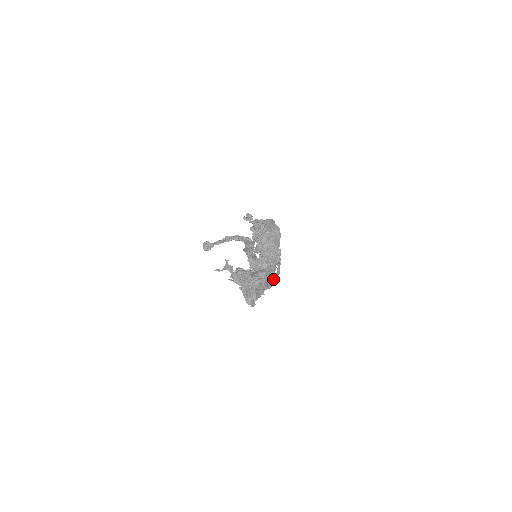
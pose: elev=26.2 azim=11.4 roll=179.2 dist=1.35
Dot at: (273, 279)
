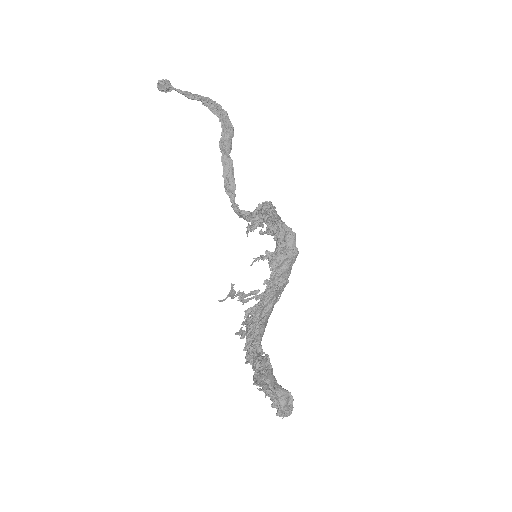
Dot at: occluded
